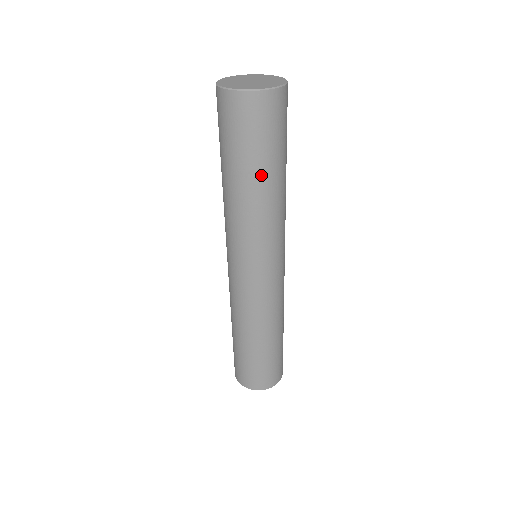
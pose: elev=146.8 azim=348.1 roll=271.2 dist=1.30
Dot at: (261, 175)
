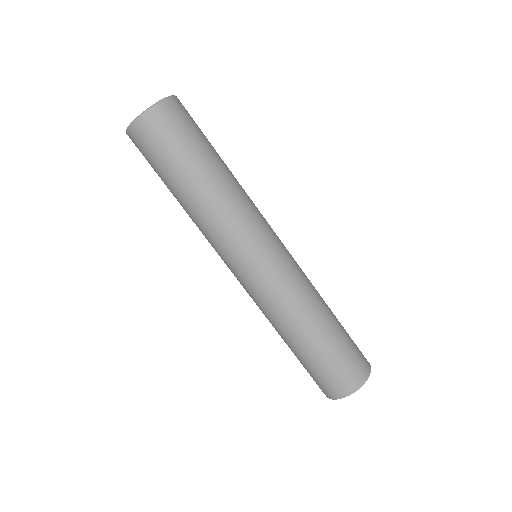
Dot at: (204, 167)
